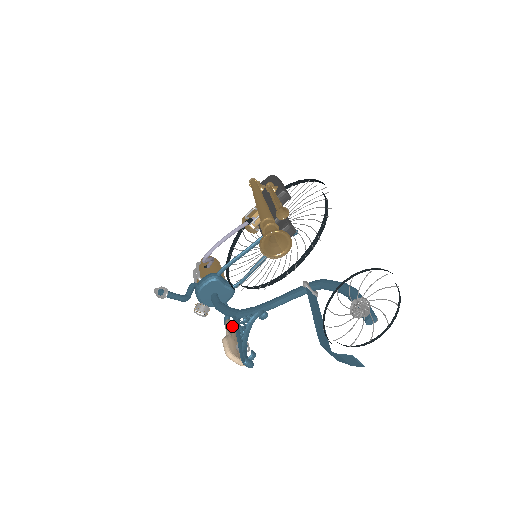
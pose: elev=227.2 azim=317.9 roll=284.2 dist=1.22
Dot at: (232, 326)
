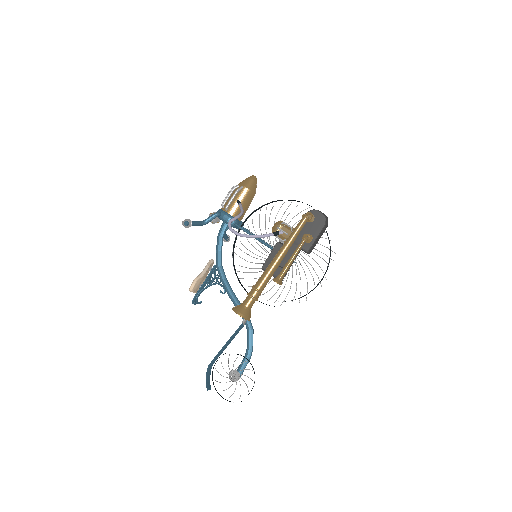
Dot at: (210, 267)
